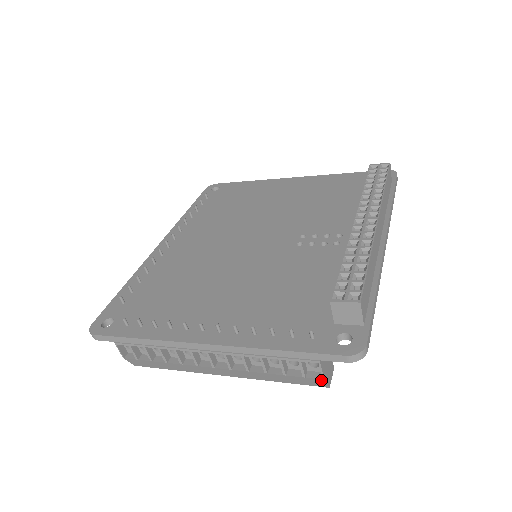
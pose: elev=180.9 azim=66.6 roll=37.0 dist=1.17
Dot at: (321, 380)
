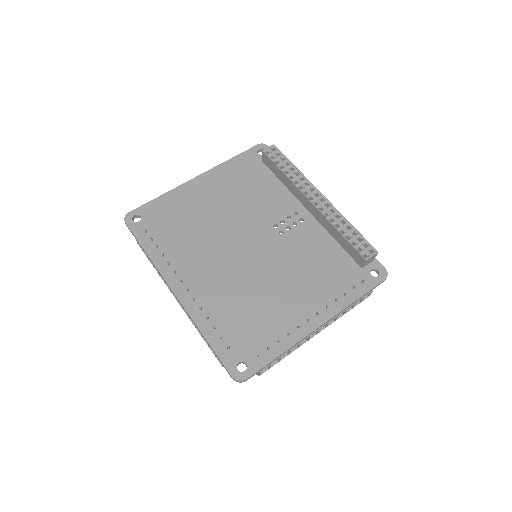
Dot at: (367, 297)
